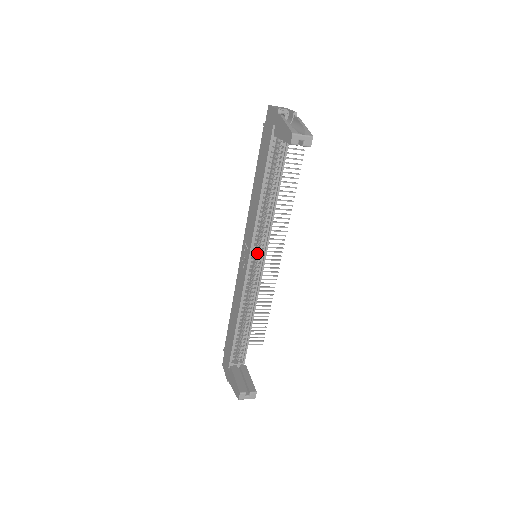
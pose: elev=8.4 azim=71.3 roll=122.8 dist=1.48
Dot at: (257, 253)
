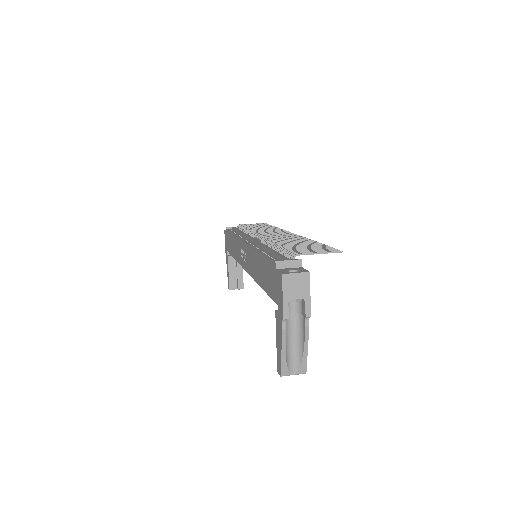
Dot at: occluded
